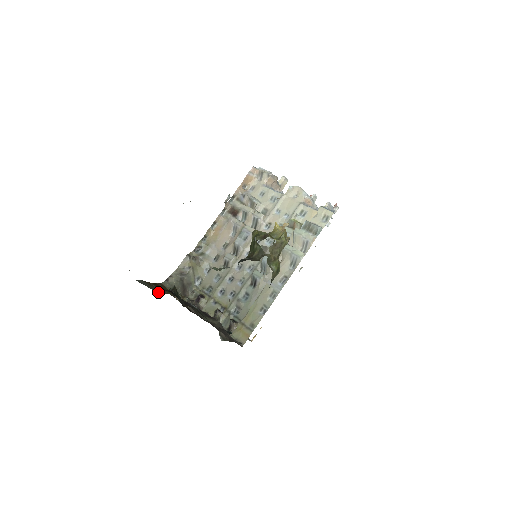
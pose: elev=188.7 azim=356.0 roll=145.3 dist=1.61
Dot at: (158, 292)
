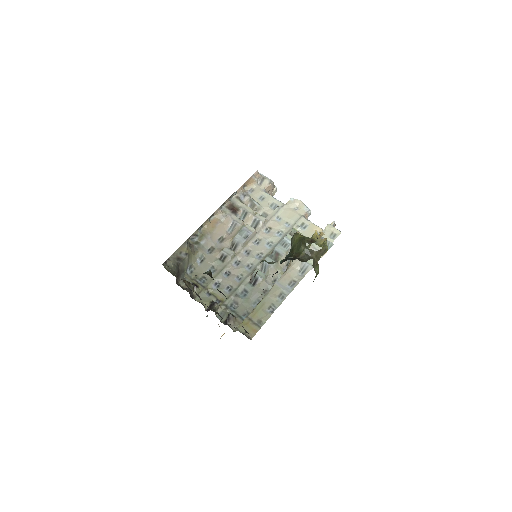
Dot at: occluded
